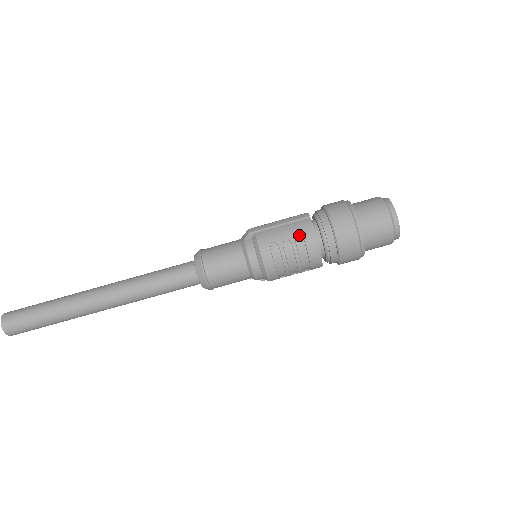
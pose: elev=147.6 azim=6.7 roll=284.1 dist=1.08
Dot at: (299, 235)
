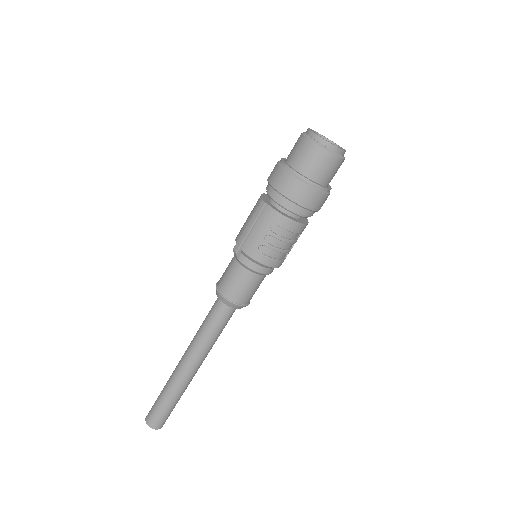
Dot at: (271, 226)
